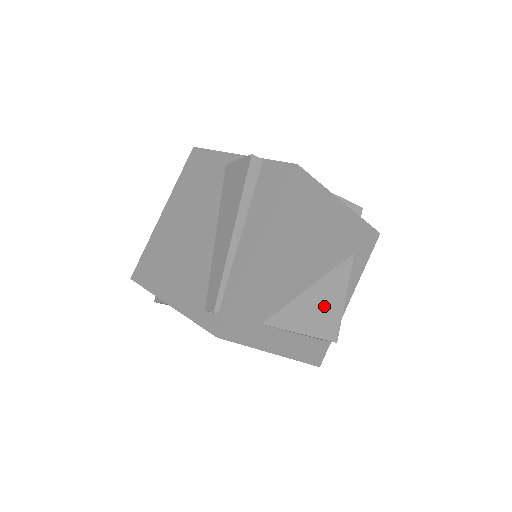
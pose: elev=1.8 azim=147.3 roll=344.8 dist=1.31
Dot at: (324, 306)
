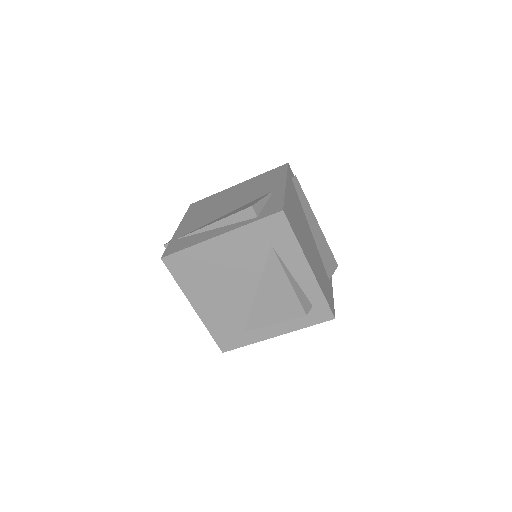
Dot at: (277, 298)
